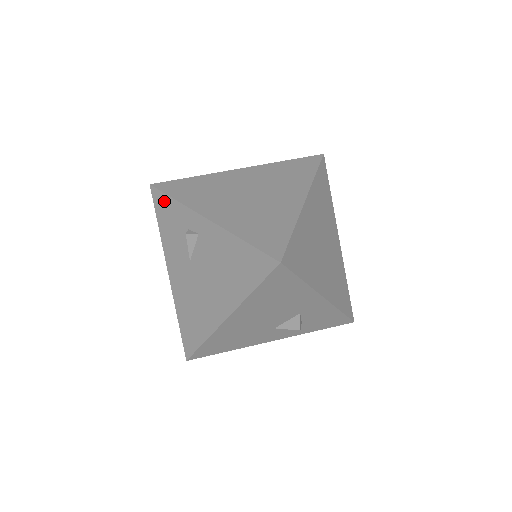
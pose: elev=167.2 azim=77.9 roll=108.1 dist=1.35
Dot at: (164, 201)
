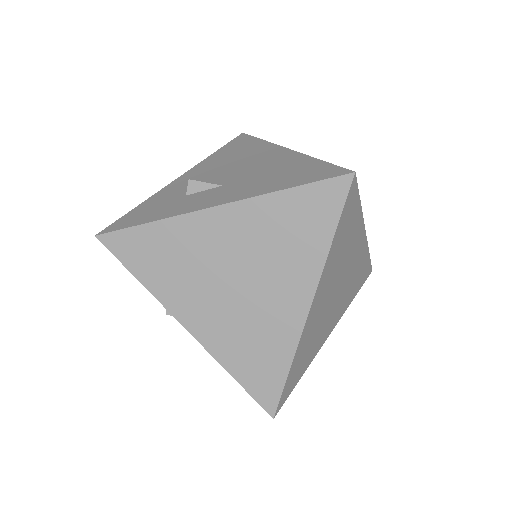
Dot at: occluded
